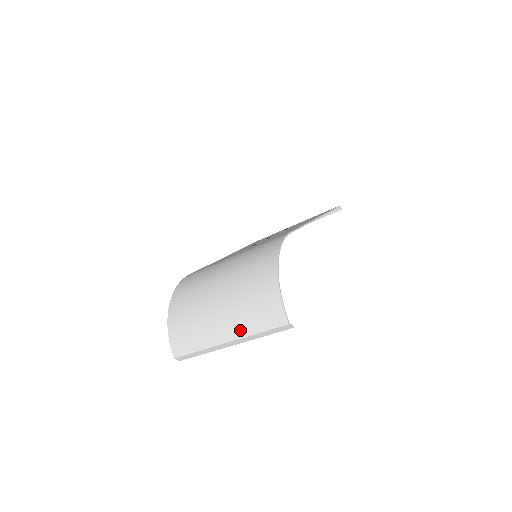
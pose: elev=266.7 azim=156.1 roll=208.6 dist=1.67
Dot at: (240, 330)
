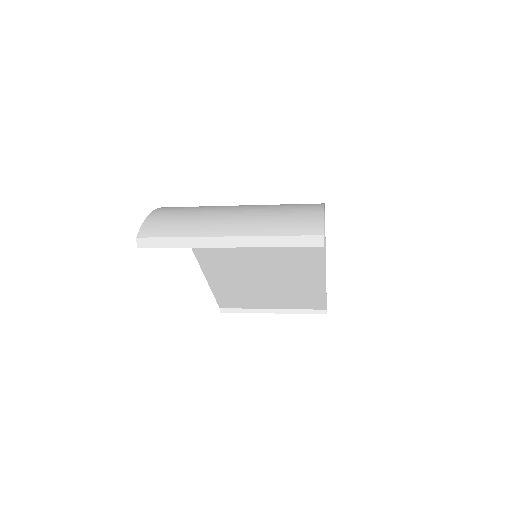
Dot at: (254, 228)
